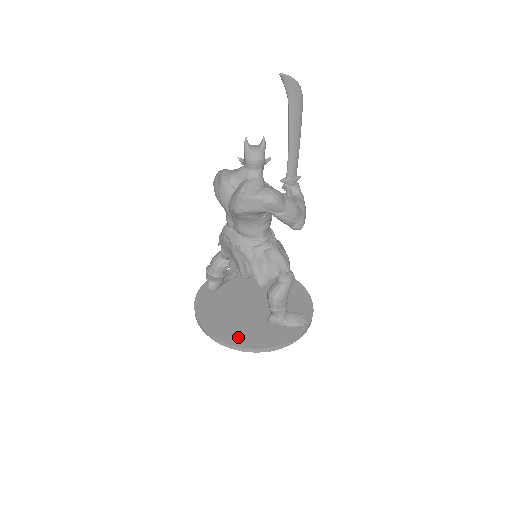
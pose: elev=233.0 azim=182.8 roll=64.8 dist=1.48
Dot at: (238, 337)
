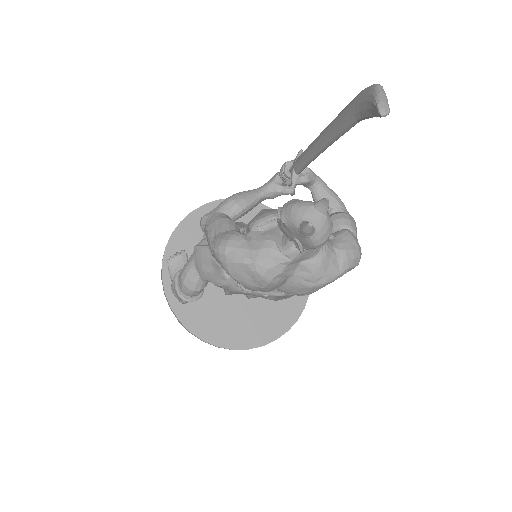
Dot at: (272, 326)
